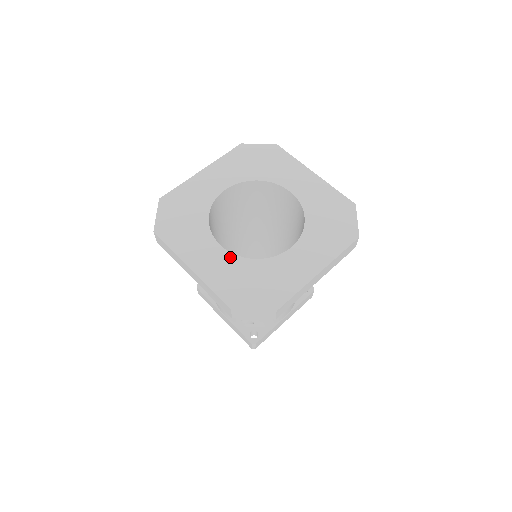
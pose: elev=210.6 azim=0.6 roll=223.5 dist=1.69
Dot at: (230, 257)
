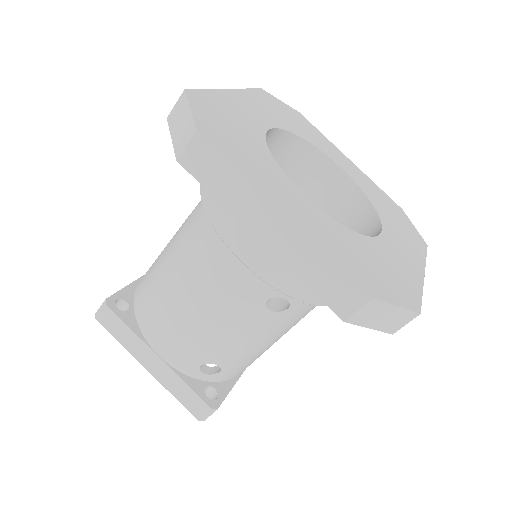
Dot at: (326, 217)
